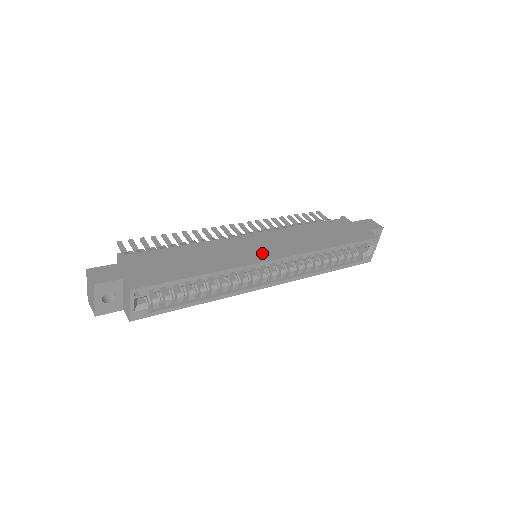
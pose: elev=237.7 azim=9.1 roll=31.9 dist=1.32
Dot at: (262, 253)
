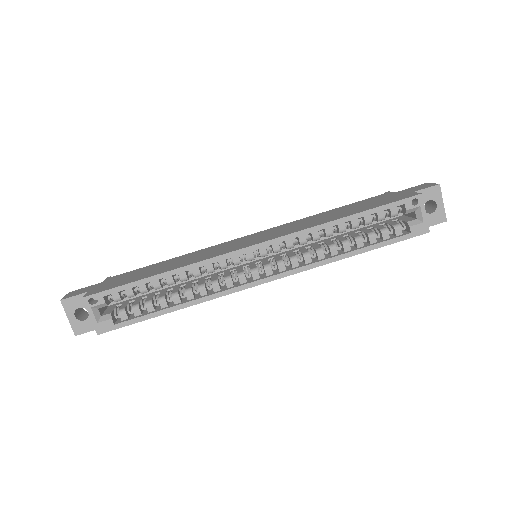
Dot at: (243, 244)
